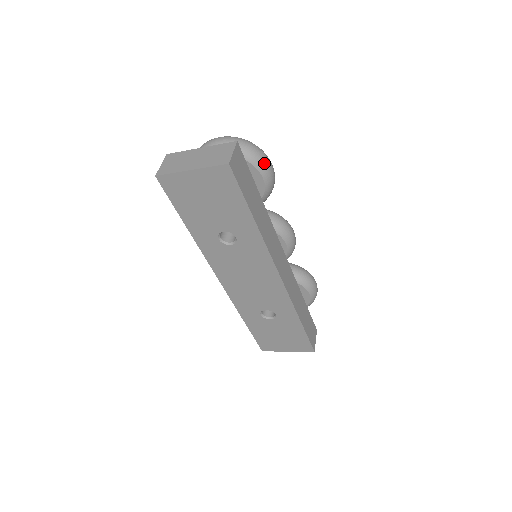
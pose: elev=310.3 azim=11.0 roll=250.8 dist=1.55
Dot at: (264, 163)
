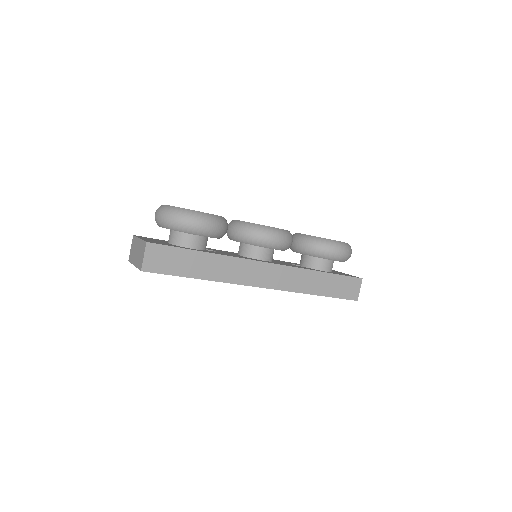
Dot at: (191, 228)
